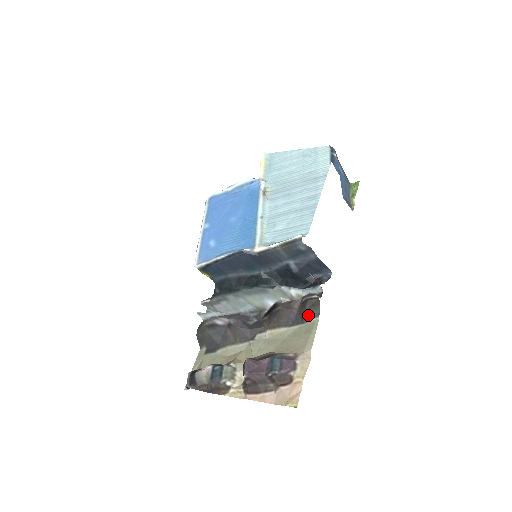
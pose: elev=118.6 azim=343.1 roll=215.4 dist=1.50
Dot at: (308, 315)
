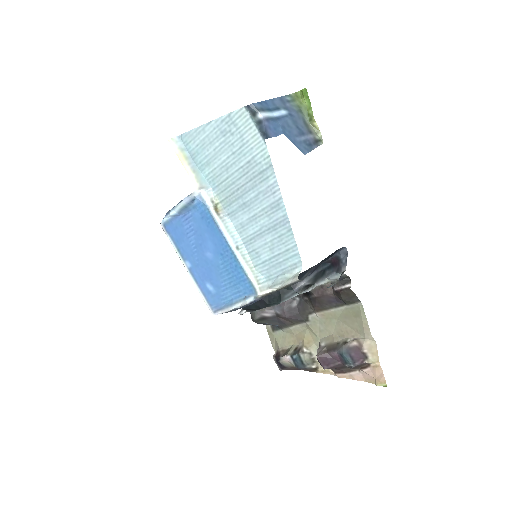
Dot at: (348, 302)
